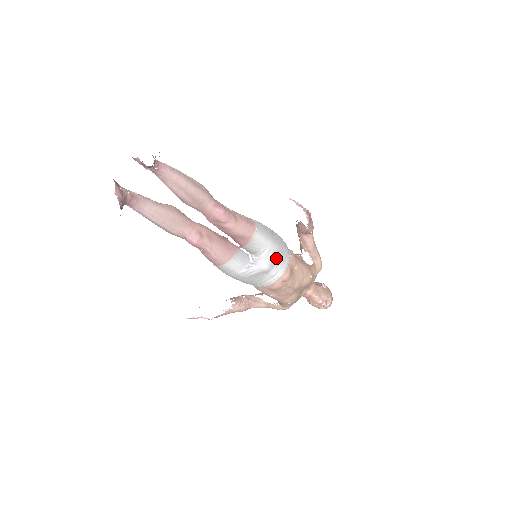
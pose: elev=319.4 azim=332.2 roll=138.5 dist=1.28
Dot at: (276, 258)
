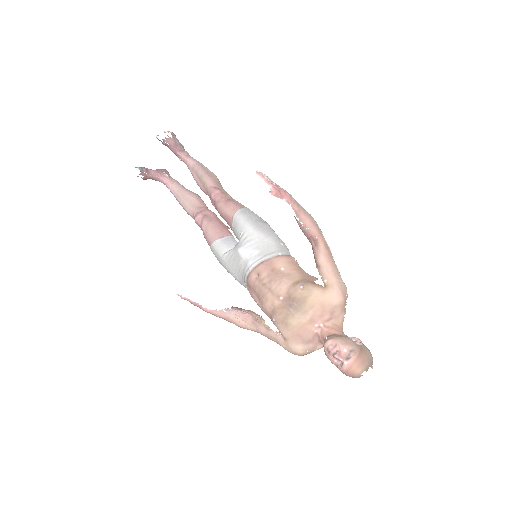
Dot at: (254, 244)
